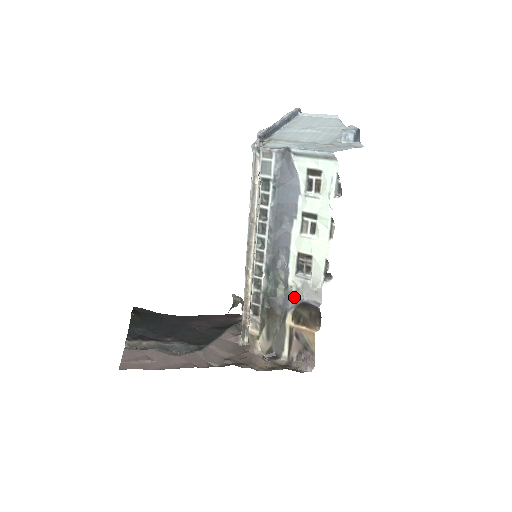
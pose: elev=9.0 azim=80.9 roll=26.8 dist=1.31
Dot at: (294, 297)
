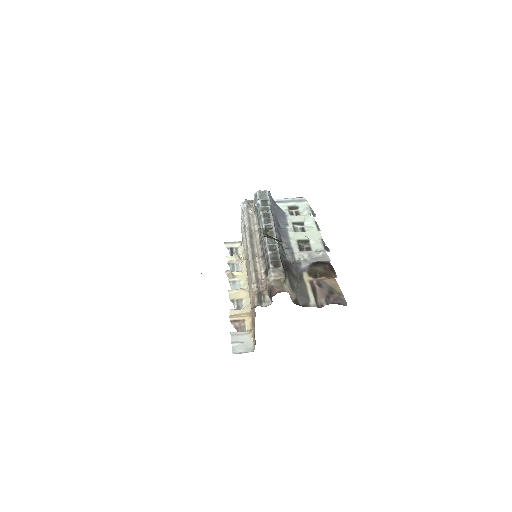
Dot at: (304, 264)
